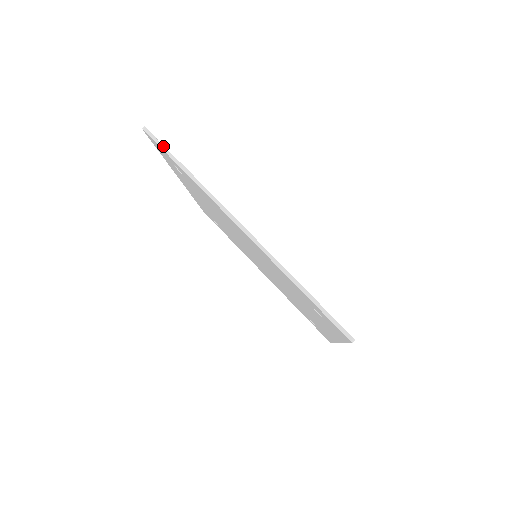
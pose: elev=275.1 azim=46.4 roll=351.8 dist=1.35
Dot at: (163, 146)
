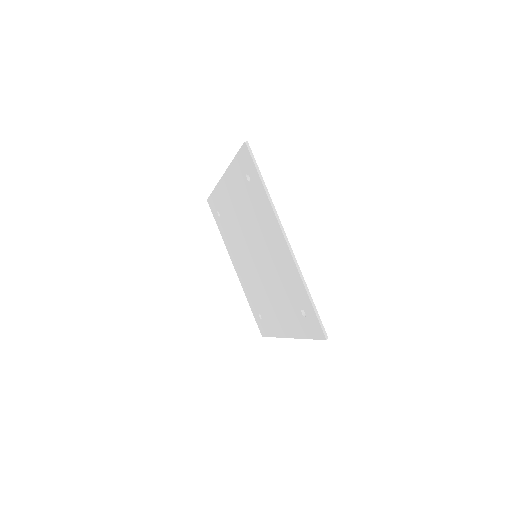
Dot at: occluded
